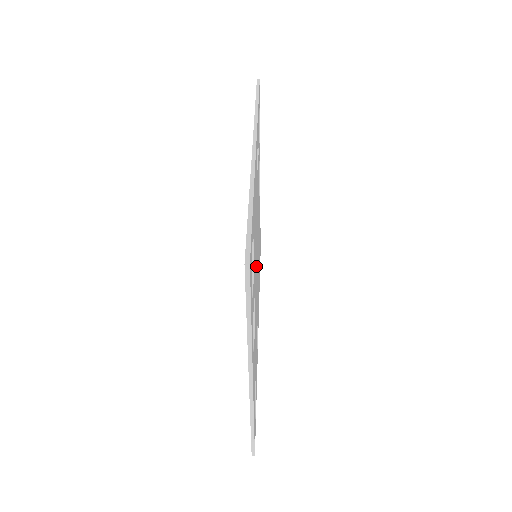
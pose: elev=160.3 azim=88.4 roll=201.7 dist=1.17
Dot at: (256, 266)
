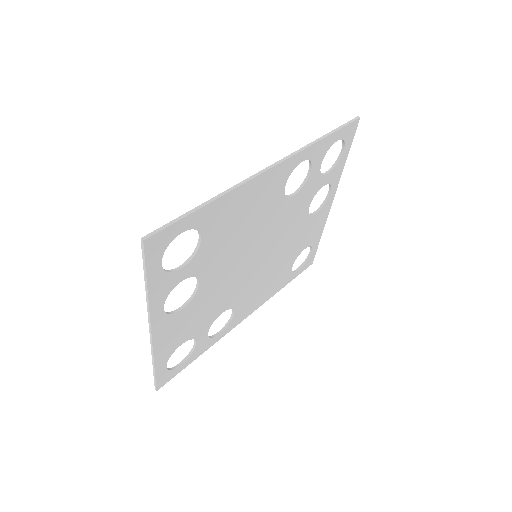
Dot at: (236, 261)
